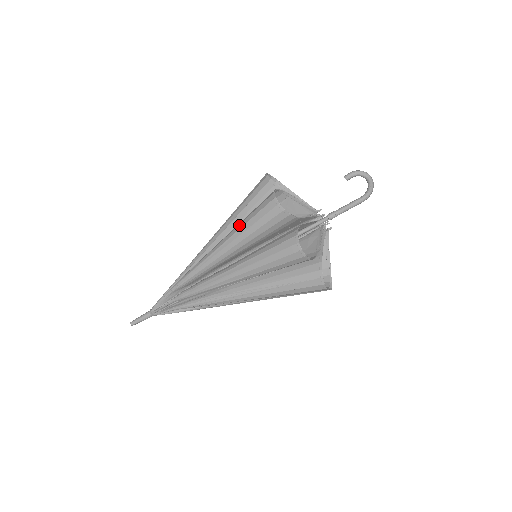
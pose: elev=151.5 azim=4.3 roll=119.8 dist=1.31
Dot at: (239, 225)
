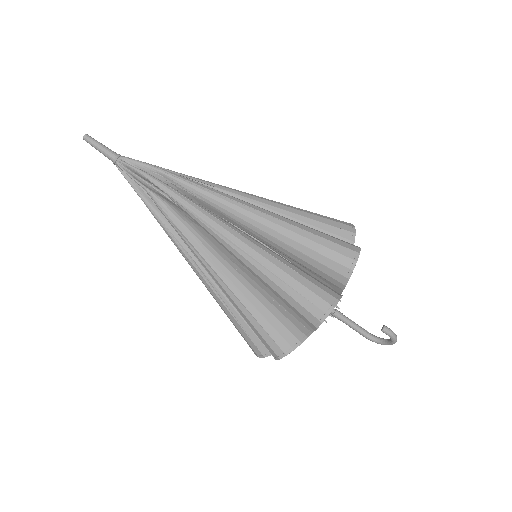
Dot at: (278, 268)
